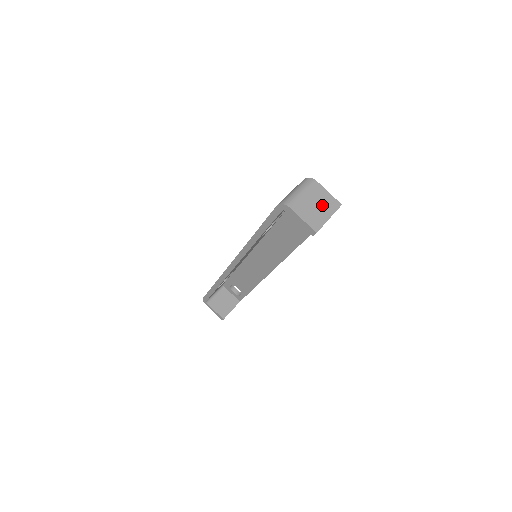
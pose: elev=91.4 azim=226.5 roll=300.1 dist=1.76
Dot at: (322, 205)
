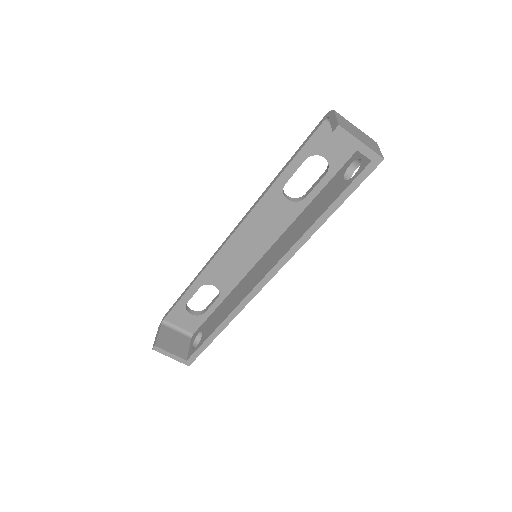
Dot at: (365, 139)
